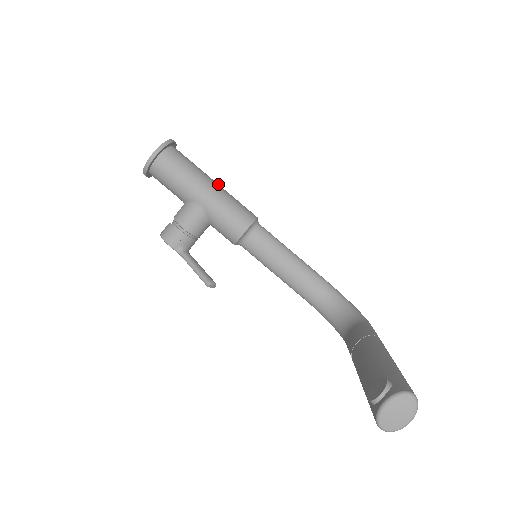
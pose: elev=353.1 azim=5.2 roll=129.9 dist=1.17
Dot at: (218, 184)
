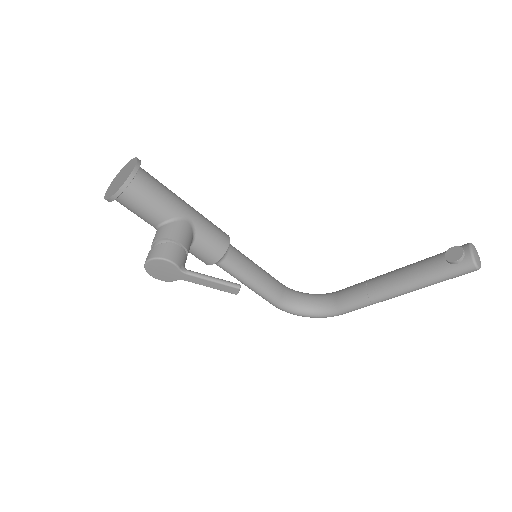
Dot at: occluded
